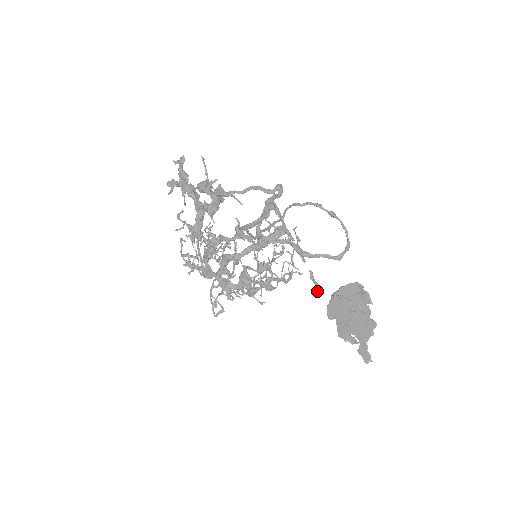
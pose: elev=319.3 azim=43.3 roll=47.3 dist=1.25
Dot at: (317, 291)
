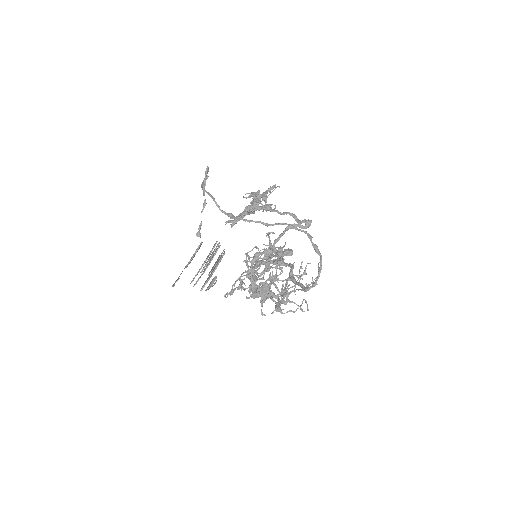
Dot at: (196, 235)
